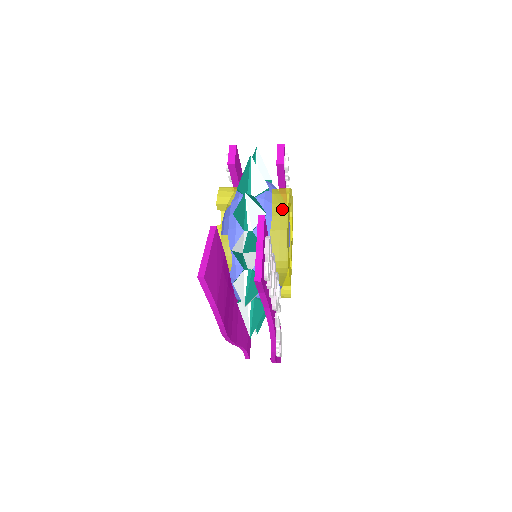
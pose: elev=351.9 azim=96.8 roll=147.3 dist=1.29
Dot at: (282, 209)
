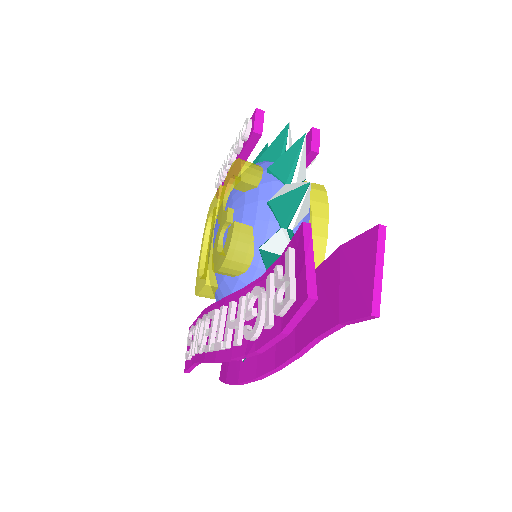
Dot at: (322, 210)
